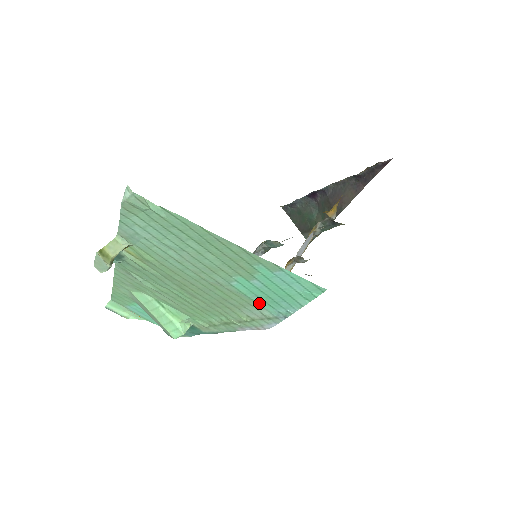
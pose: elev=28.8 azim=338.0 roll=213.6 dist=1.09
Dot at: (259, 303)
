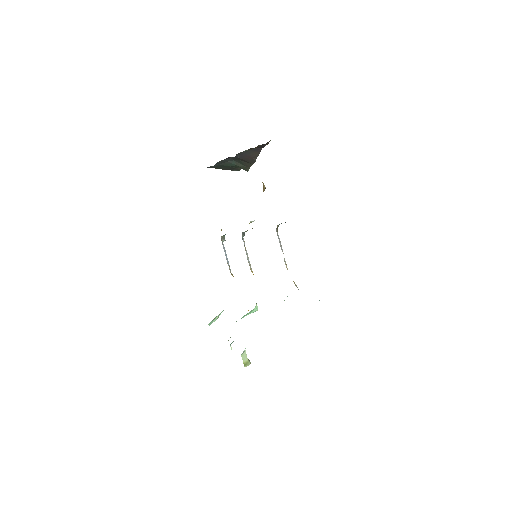
Dot at: occluded
